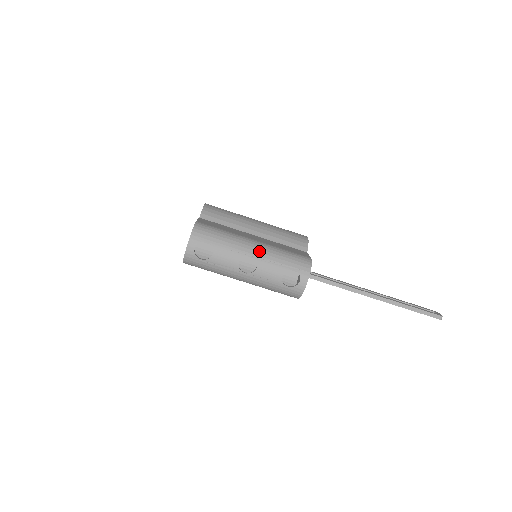
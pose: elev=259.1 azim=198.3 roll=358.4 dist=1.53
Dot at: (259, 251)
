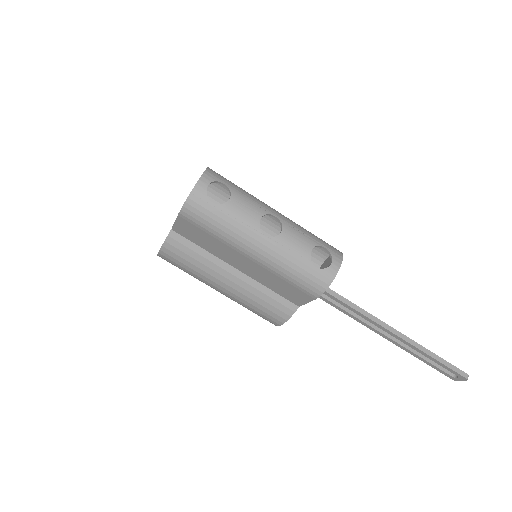
Dot at: (284, 217)
